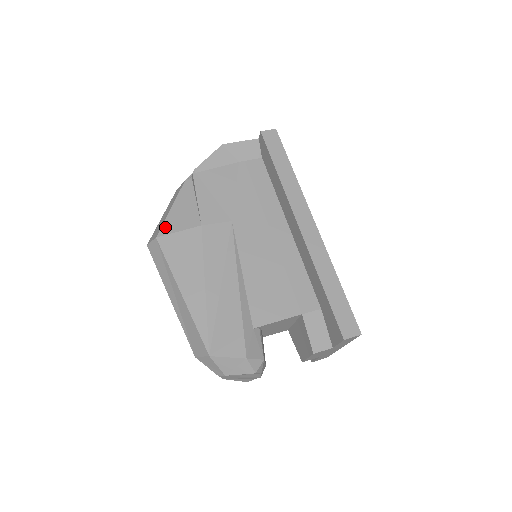
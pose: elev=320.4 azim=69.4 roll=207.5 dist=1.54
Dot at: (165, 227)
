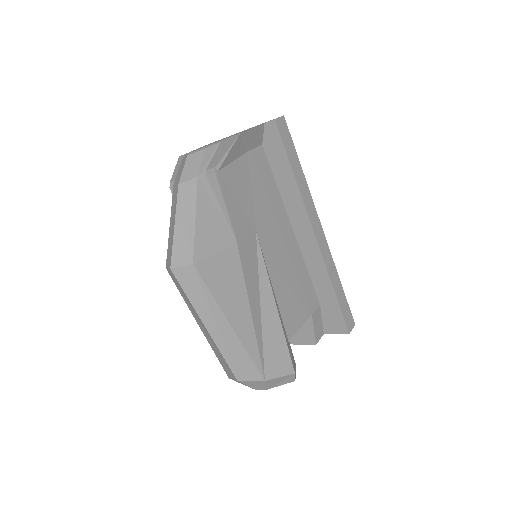
Dot at: (199, 248)
